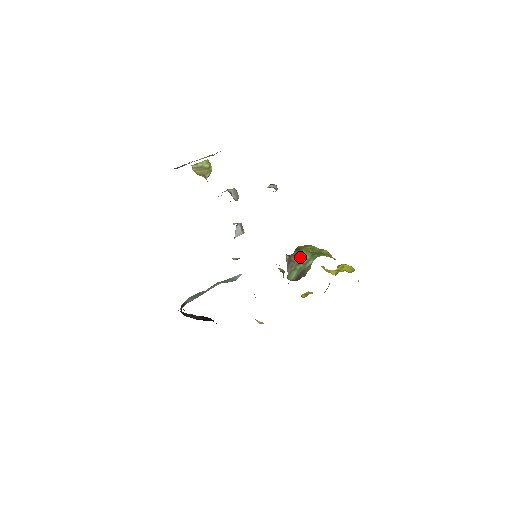
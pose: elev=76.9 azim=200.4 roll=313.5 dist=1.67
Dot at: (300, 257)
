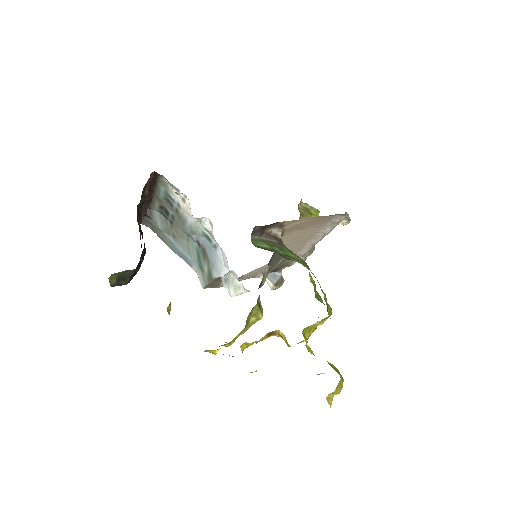
Dot at: (292, 253)
